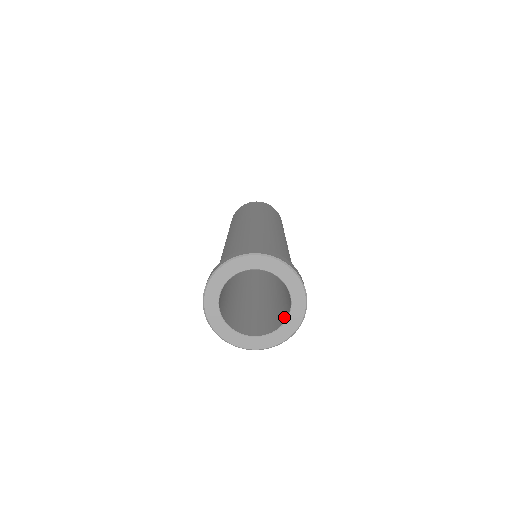
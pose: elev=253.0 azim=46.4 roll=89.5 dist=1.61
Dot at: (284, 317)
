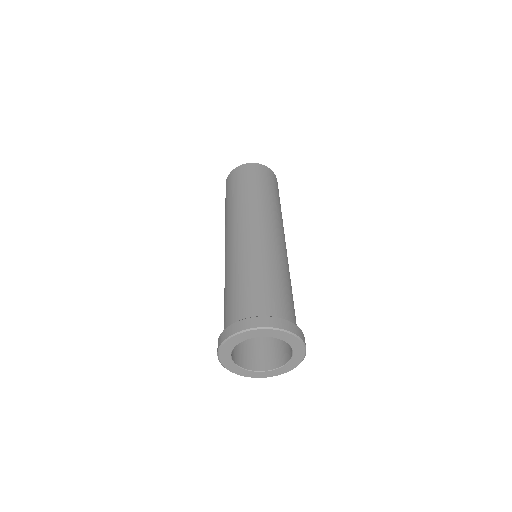
Dot at: (266, 364)
